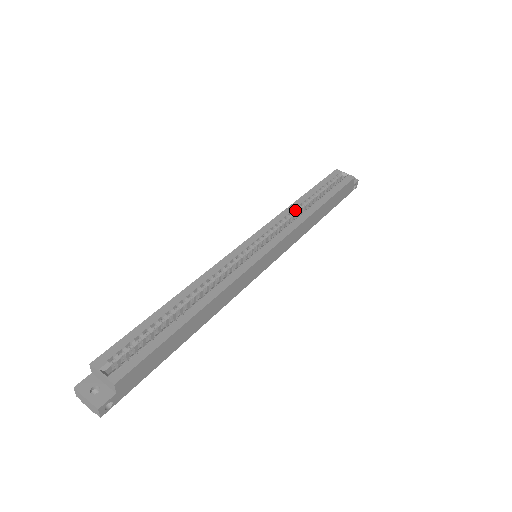
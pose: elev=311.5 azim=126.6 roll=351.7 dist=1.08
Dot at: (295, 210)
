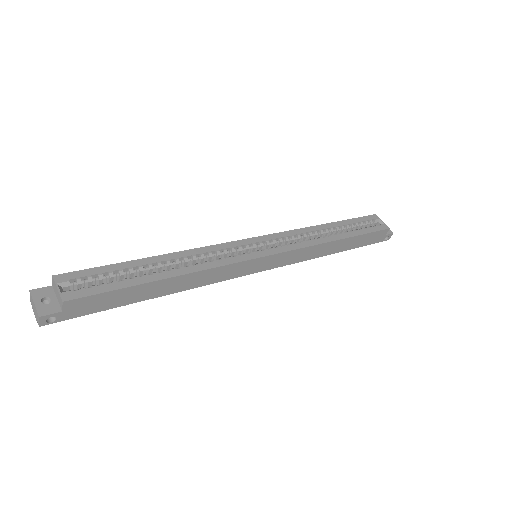
Dot at: (314, 232)
